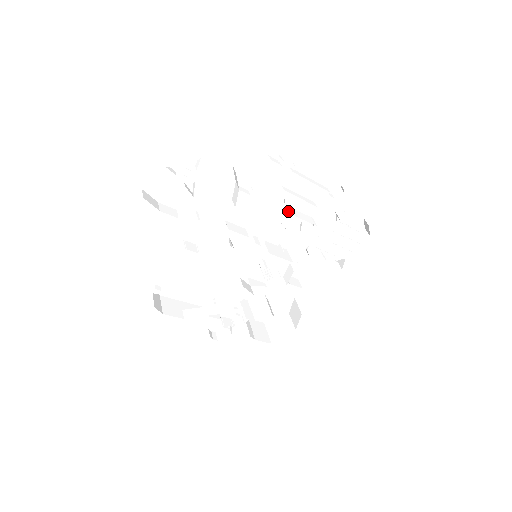
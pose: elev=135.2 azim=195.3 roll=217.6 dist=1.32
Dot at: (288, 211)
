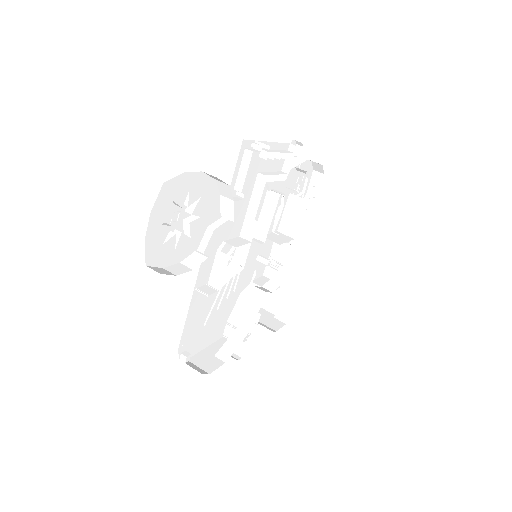
Dot at: (277, 194)
